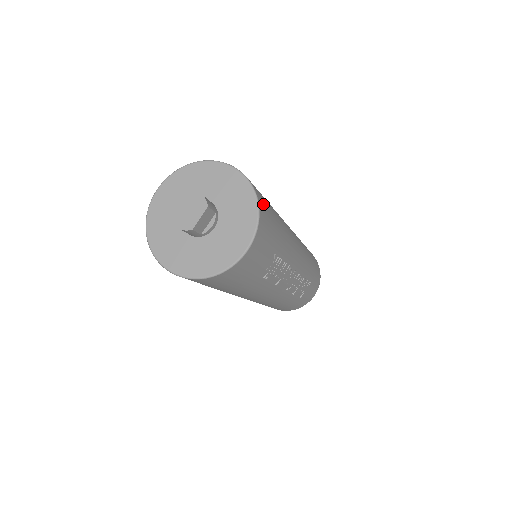
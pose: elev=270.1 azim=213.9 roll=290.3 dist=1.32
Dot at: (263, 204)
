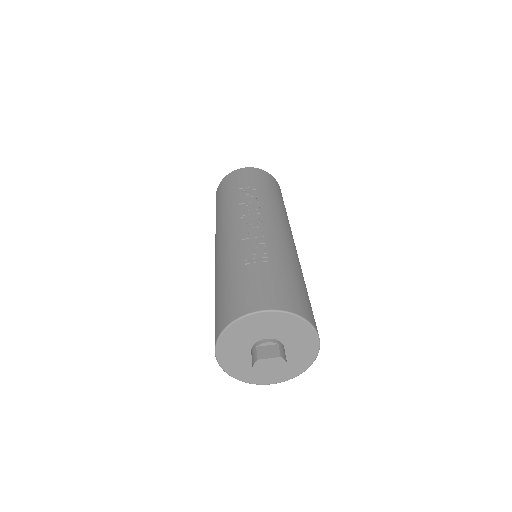
Dot at: occluded
